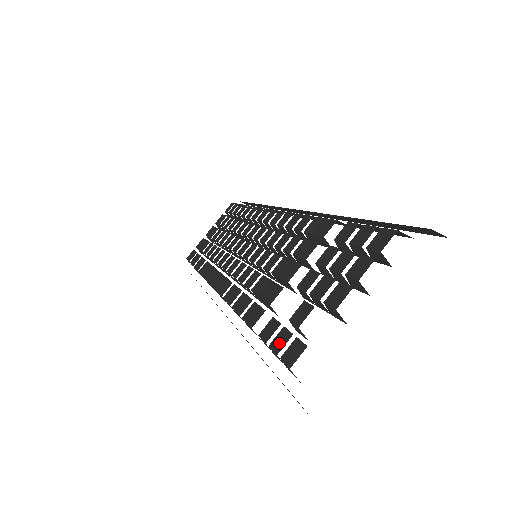
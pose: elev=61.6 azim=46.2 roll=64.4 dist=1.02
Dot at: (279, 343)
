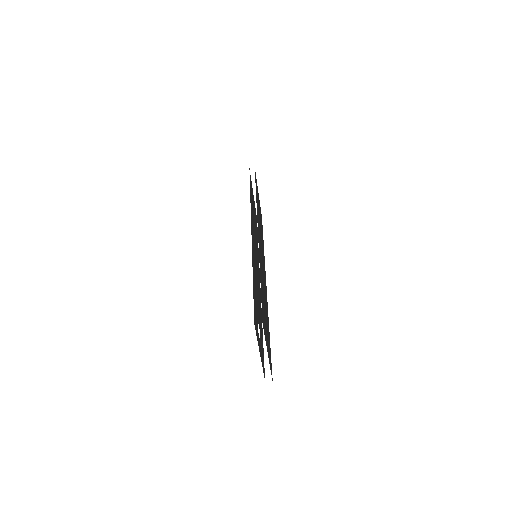
Dot at: occluded
